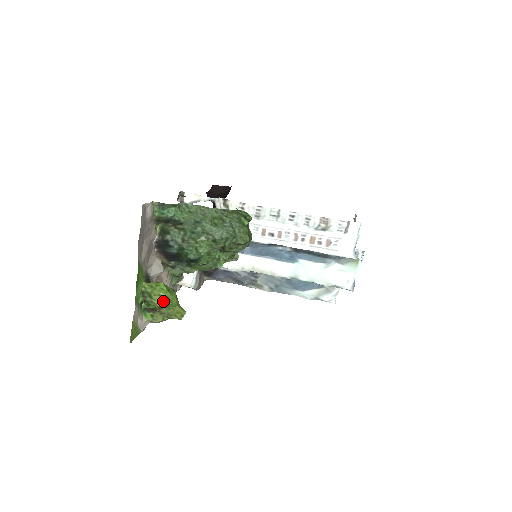
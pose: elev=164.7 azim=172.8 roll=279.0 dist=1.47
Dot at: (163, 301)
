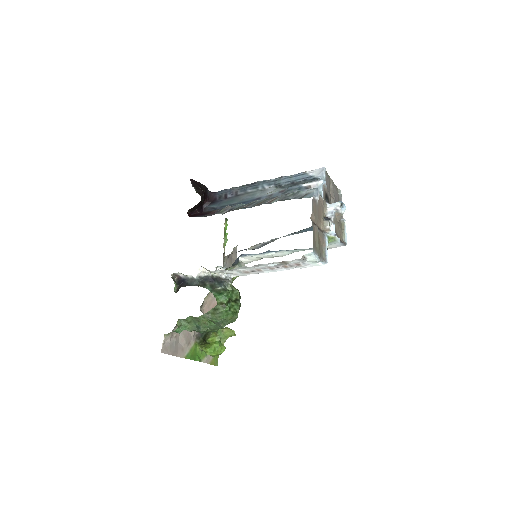
Dot at: (216, 355)
